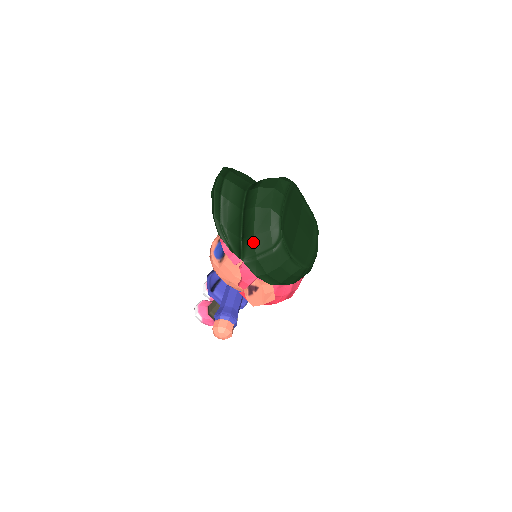
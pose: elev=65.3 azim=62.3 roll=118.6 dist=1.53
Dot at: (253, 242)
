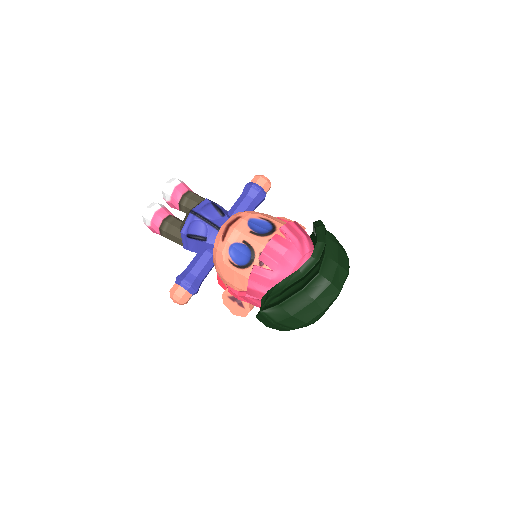
Dot at: (285, 317)
